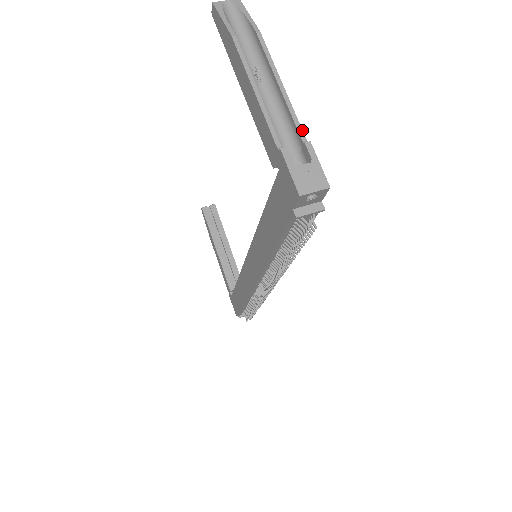
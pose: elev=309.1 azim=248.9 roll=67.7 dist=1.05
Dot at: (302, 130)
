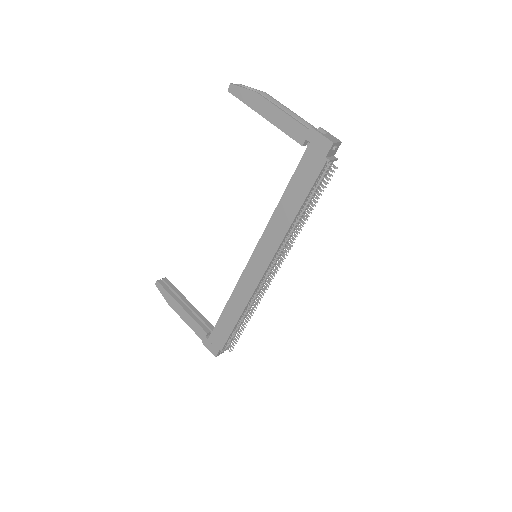
Dot at: (312, 125)
